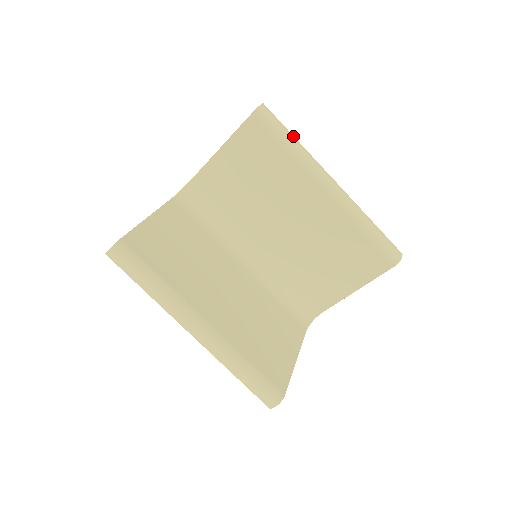
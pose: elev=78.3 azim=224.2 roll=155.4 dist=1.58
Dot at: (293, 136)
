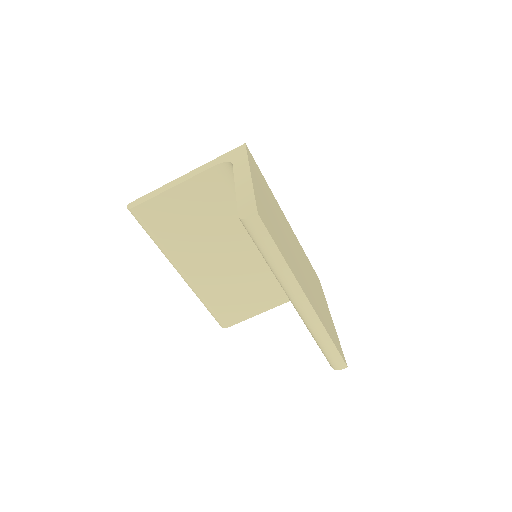
Dot at: (280, 254)
